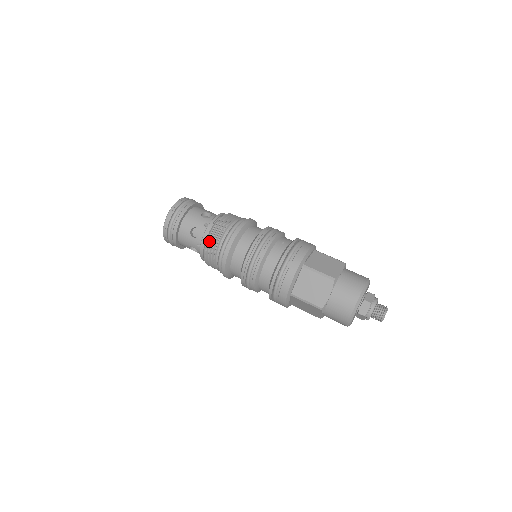
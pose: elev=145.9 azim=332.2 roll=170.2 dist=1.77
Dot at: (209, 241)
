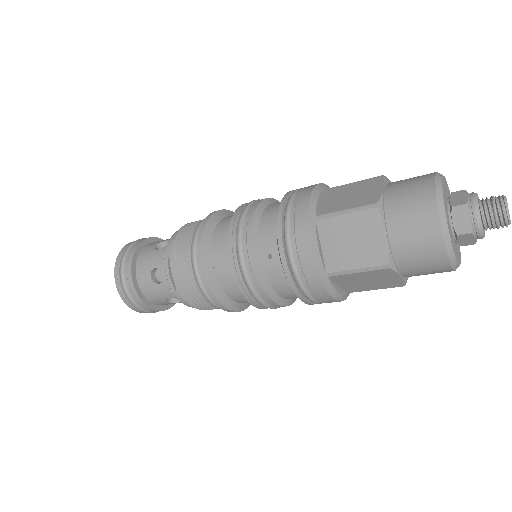
Dot at: (198, 308)
